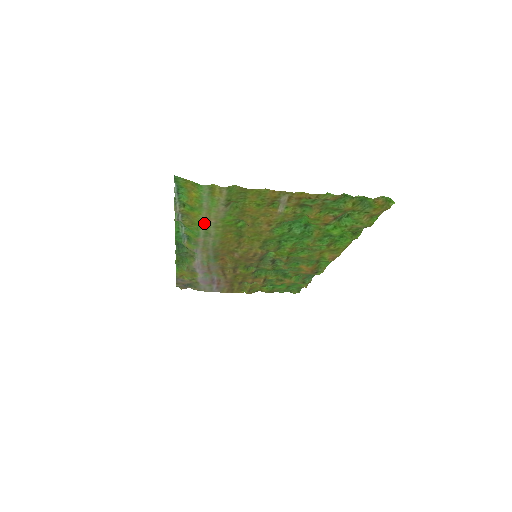
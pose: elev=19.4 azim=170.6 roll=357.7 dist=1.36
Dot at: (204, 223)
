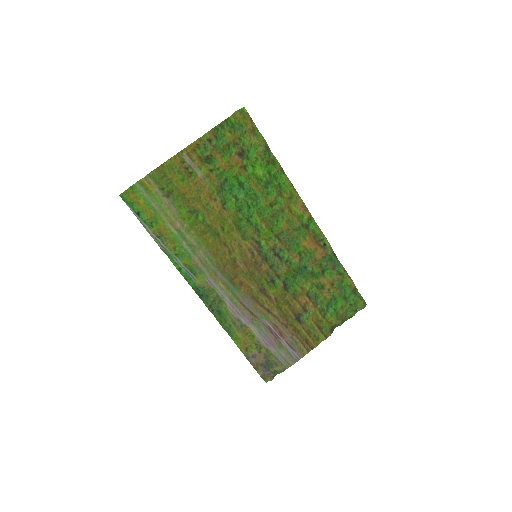
Dot at: (177, 233)
